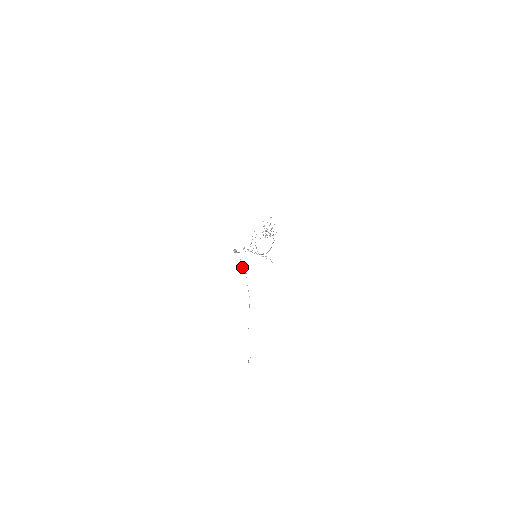
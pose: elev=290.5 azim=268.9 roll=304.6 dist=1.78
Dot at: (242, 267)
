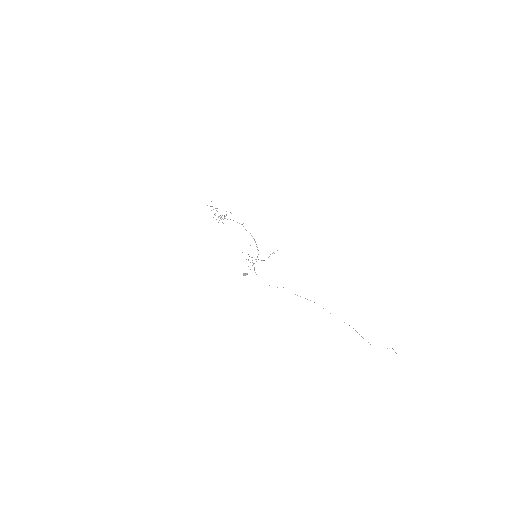
Dot at: occluded
